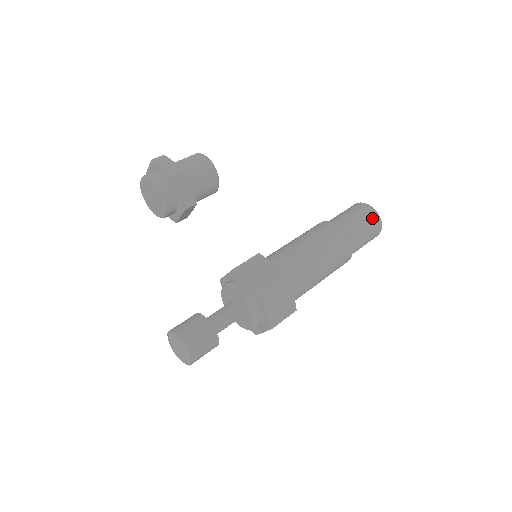
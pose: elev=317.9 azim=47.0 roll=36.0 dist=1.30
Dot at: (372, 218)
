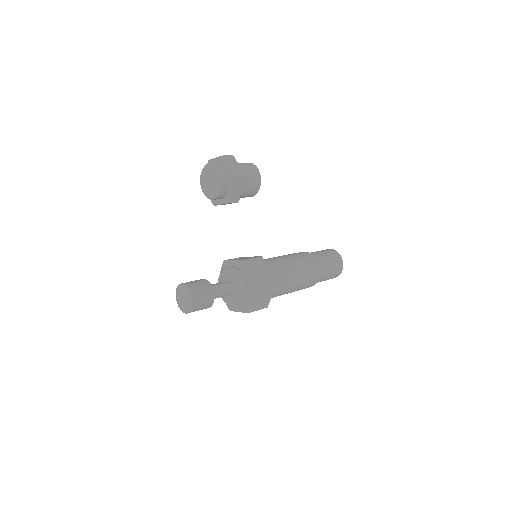
Dot at: (338, 265)
